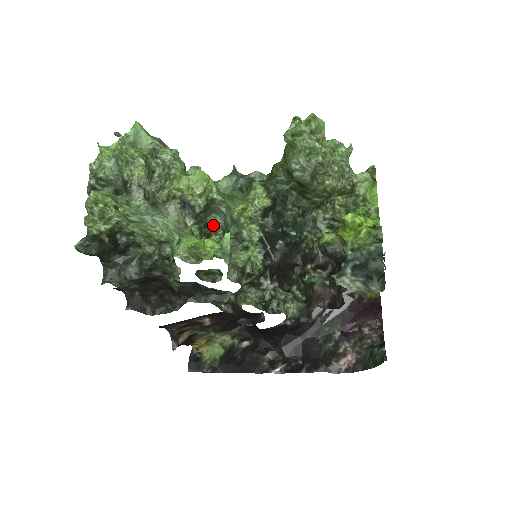
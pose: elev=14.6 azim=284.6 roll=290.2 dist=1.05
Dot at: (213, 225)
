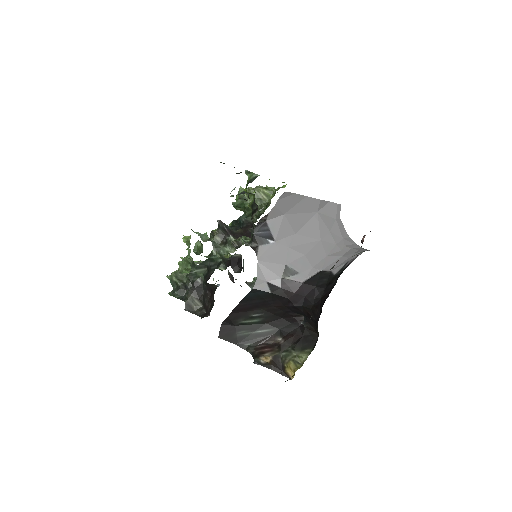
Dot at: (225, 255)
